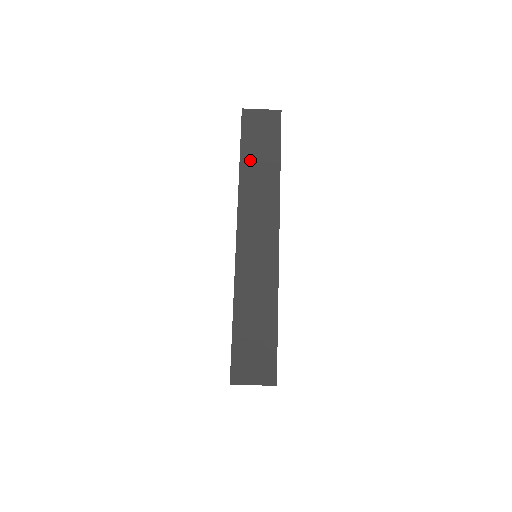
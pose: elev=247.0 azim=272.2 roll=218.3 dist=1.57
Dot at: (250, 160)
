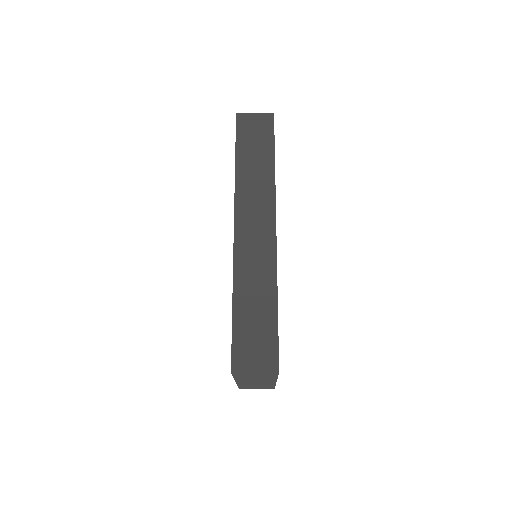
Dot at: (245, 158)
